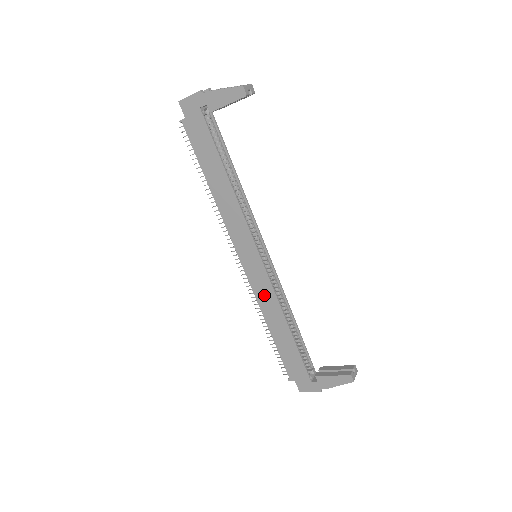
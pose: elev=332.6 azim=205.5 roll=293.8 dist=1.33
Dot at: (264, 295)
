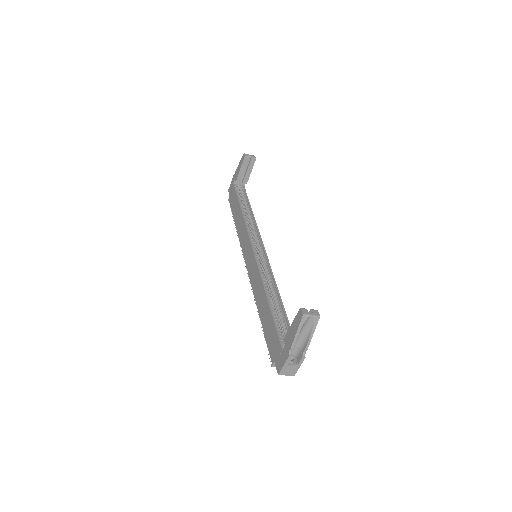
Dot at: (255, 280)
